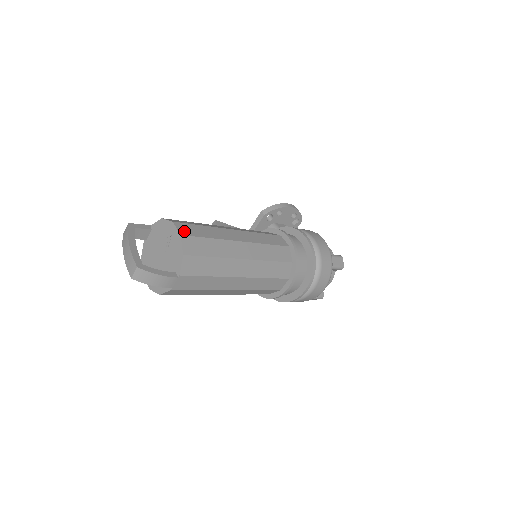
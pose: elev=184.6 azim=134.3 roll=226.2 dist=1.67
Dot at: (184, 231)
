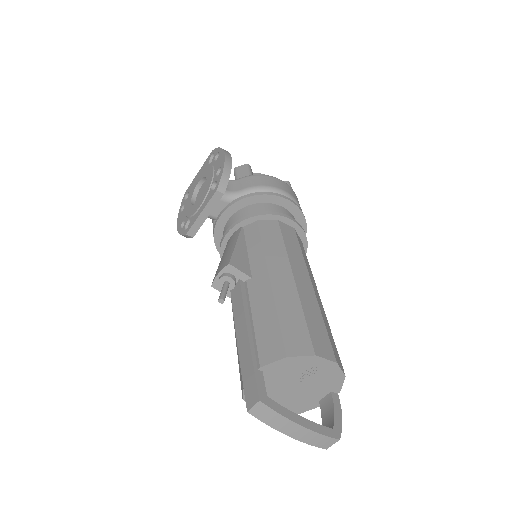
Dot at: (328, 352)
